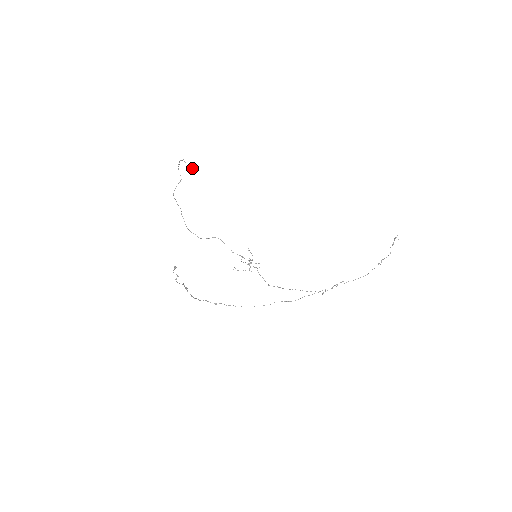
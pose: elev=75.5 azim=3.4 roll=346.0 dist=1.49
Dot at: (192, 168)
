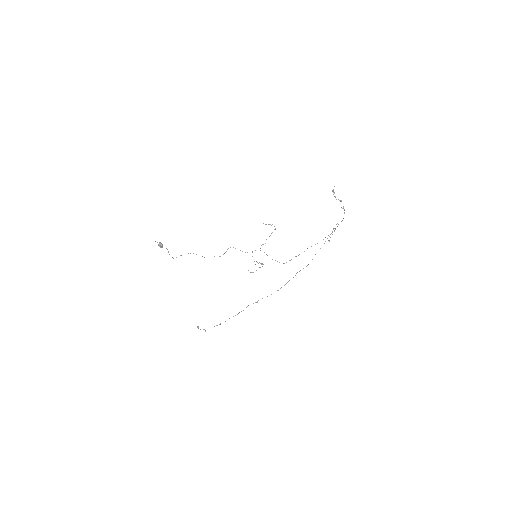
Dot at: (162, 247)
